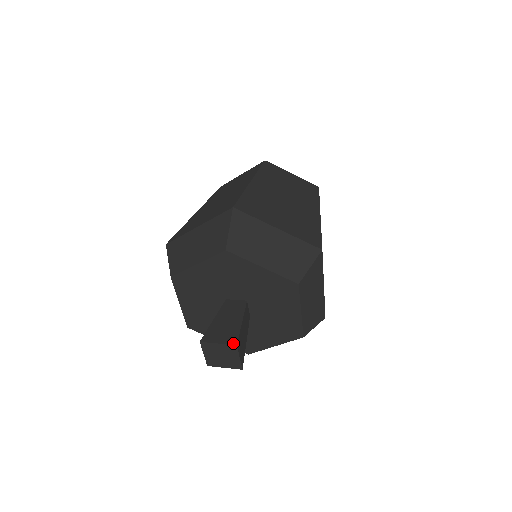
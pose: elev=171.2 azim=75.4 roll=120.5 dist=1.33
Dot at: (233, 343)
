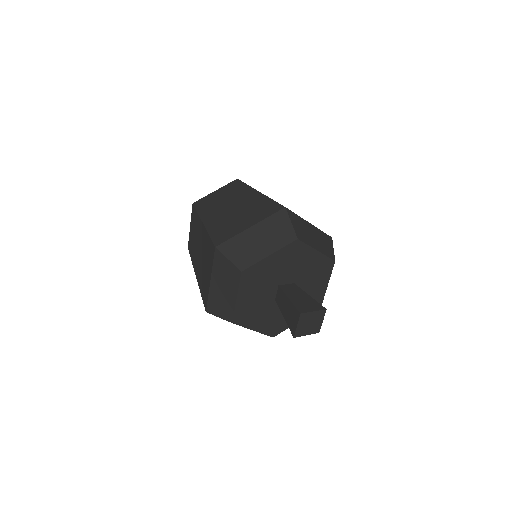
Dot at: (323, 308)
